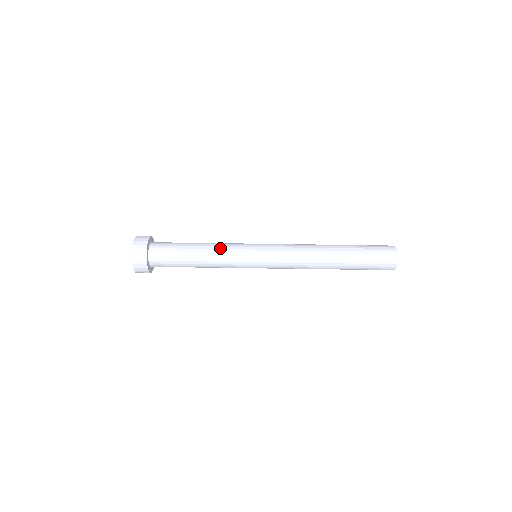
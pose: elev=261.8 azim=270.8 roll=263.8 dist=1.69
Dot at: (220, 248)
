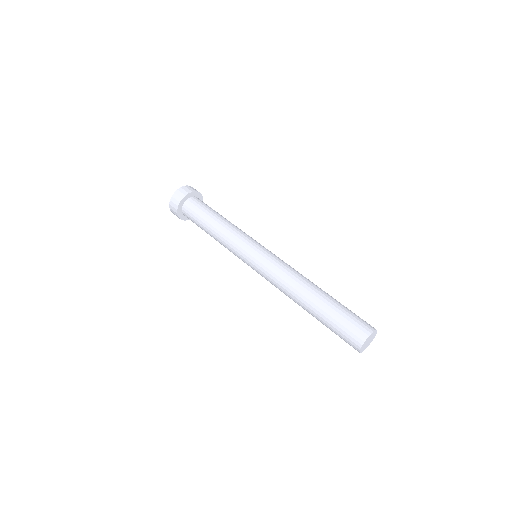
Dot at: (233, 229)
